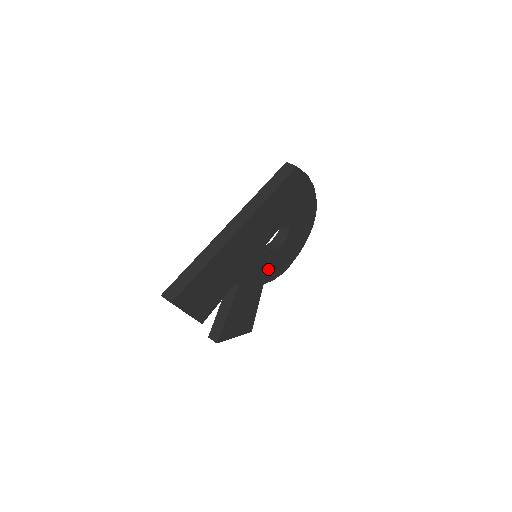
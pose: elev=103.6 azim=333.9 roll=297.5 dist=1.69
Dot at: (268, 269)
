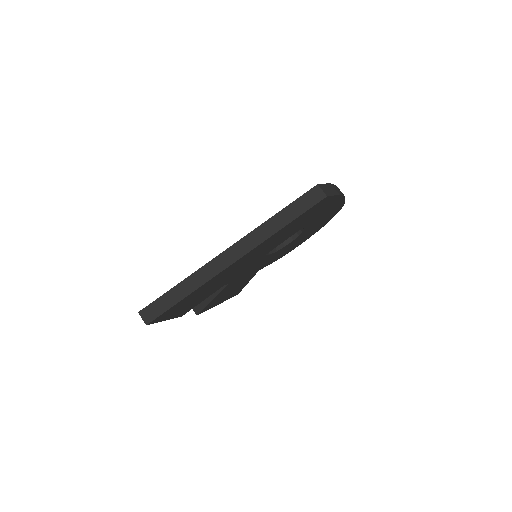
Dot at: (267, 261)
